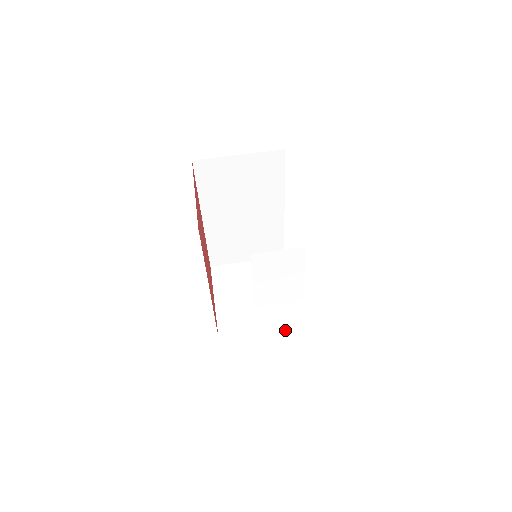
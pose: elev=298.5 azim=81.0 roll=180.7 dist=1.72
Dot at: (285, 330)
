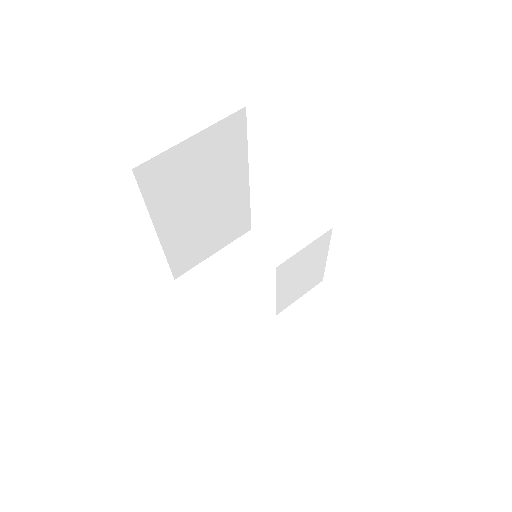
Dot at: (326, 326)
